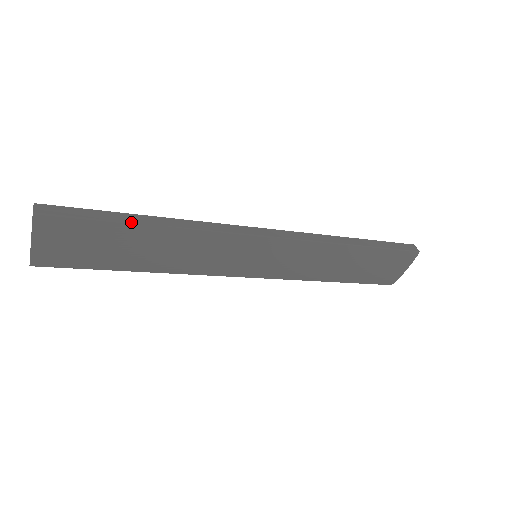
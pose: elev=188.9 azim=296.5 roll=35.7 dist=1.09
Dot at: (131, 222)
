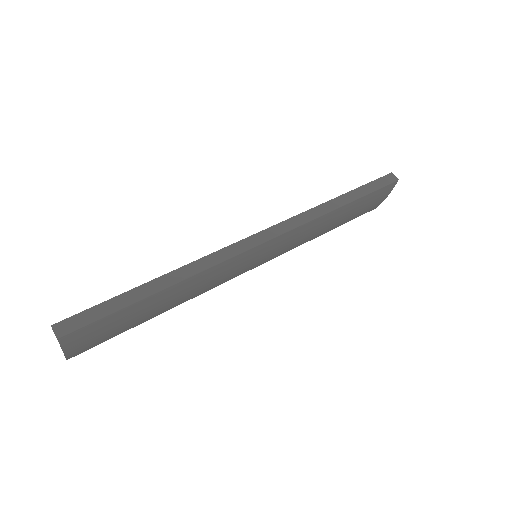
Dot at: (143, 297)
